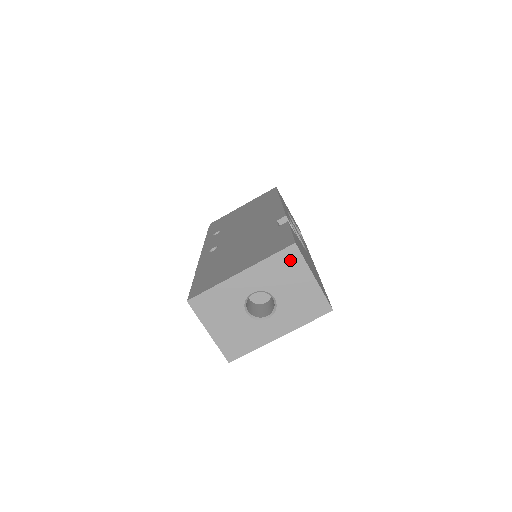
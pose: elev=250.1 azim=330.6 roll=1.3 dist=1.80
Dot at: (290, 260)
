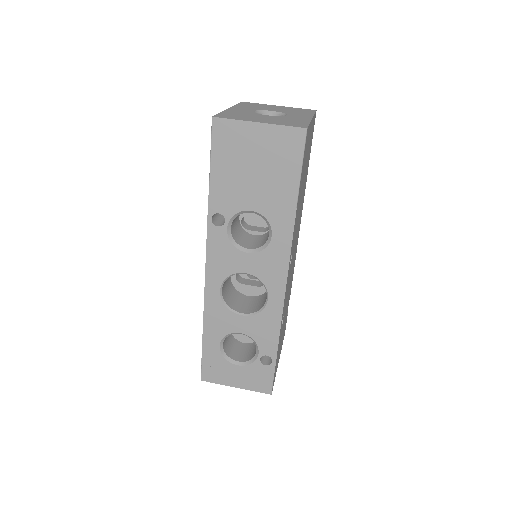
Dot at: (251, 104)
